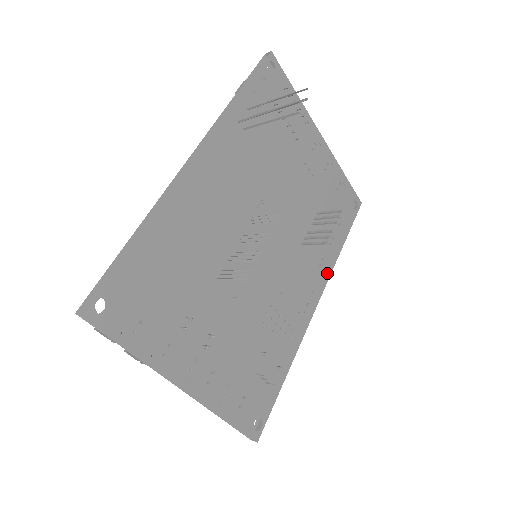
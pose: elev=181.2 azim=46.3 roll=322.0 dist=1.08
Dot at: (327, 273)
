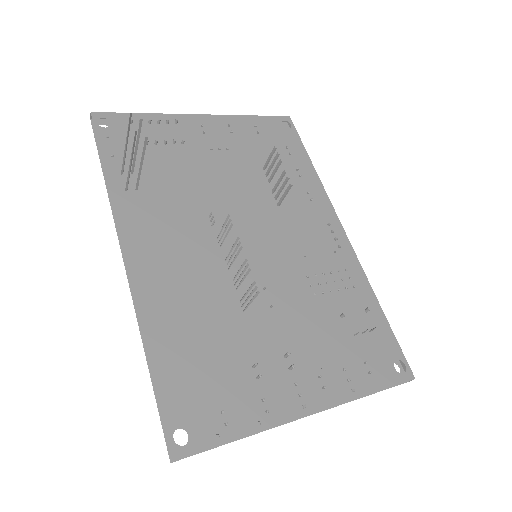
Dot at: (323, 198)
